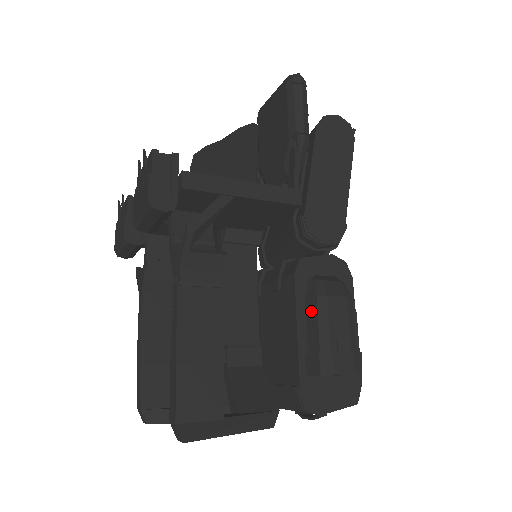
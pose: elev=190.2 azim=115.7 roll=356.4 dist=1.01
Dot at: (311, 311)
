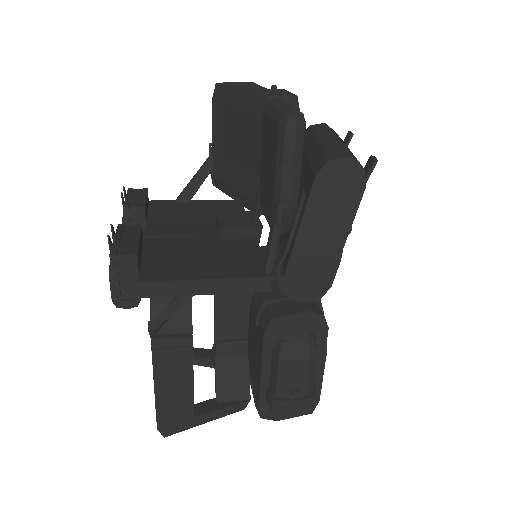
Dot at: (274, 364)
